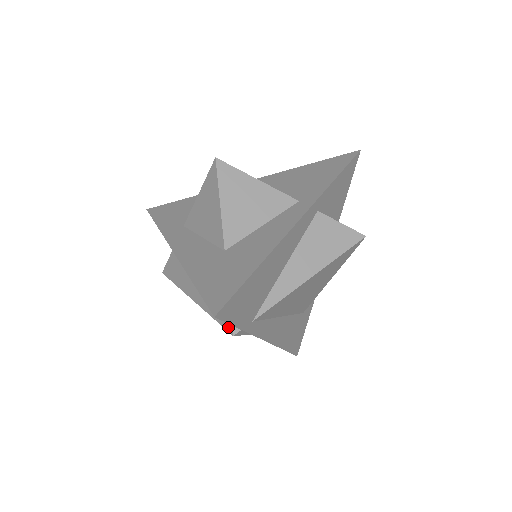
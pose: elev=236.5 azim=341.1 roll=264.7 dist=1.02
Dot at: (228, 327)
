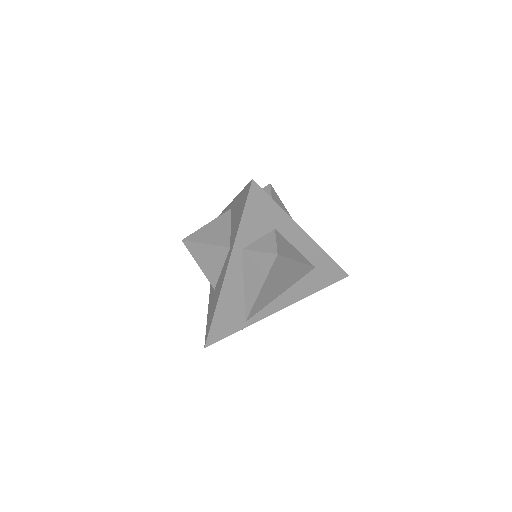
Dot at: occluded
